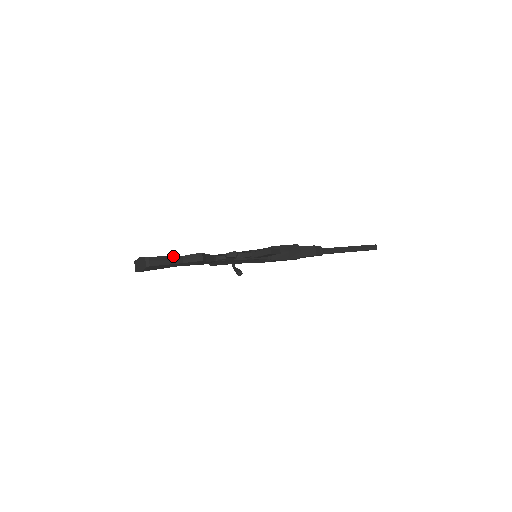
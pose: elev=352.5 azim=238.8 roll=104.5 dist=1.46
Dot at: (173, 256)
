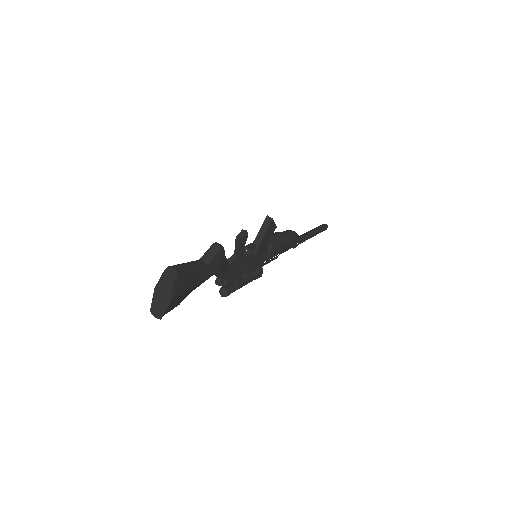
Dot at: (191, 262)
